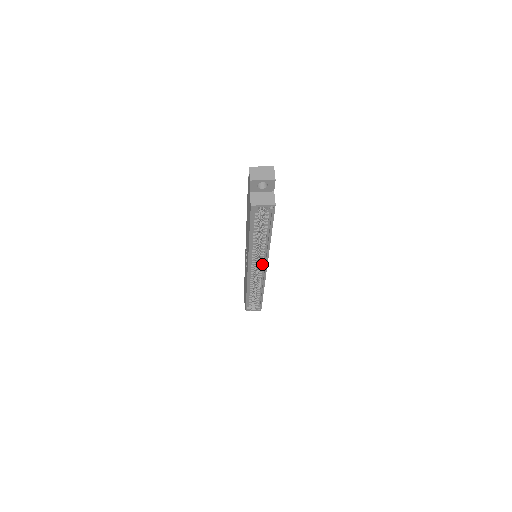
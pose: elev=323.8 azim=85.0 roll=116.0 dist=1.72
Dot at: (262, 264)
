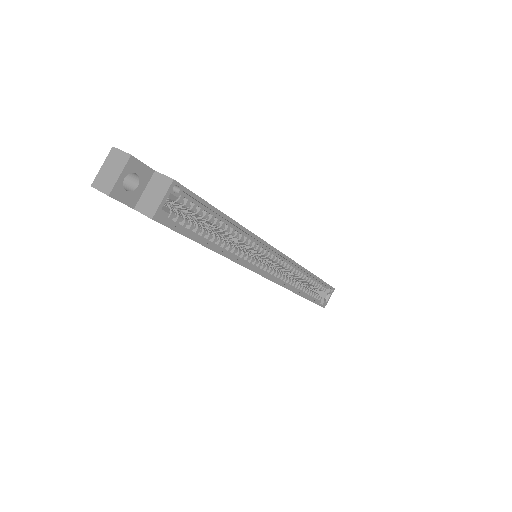
Dot at: (270, 255)
